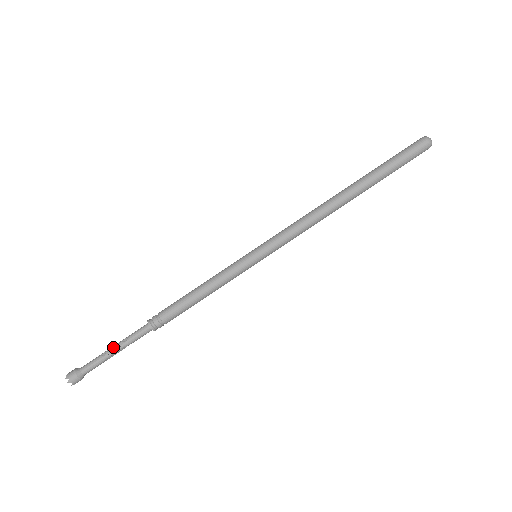
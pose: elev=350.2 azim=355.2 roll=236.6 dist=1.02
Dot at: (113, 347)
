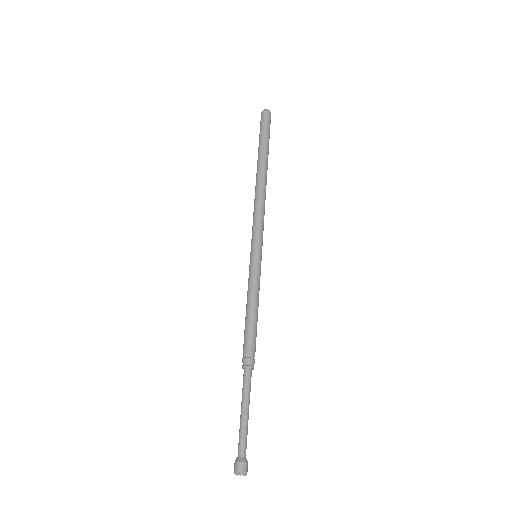
Dot at: (244, 412)
